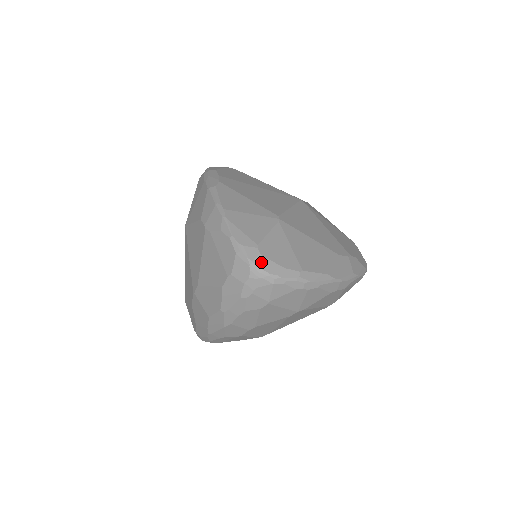
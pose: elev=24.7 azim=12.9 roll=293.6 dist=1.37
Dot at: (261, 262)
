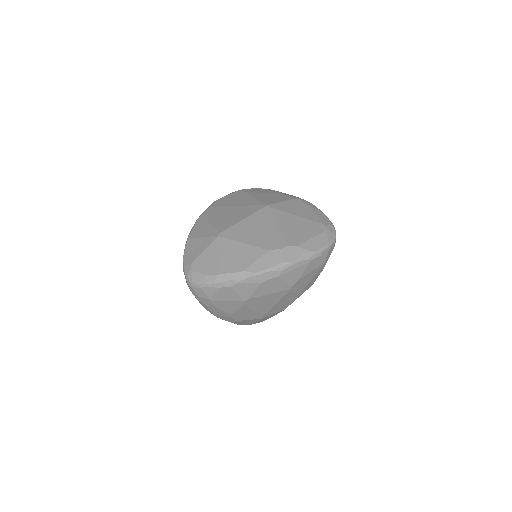
Dot at: (191, 275)
